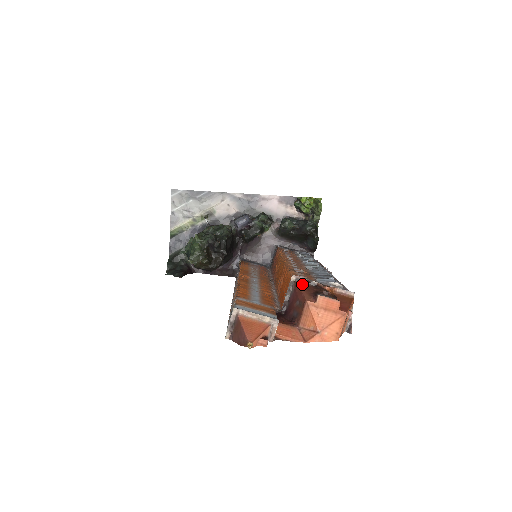
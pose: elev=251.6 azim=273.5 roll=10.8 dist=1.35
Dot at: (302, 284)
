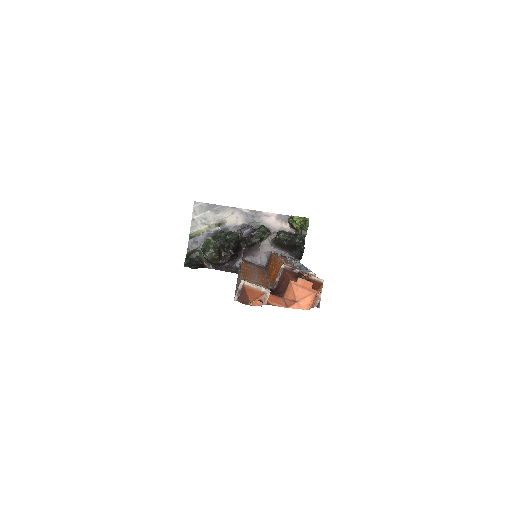
Dot at: (288, 271)
